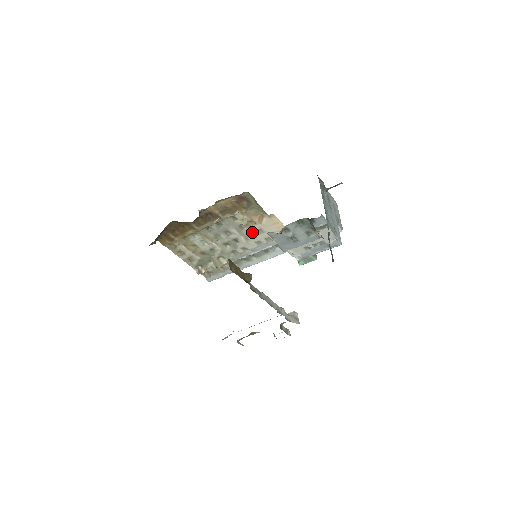
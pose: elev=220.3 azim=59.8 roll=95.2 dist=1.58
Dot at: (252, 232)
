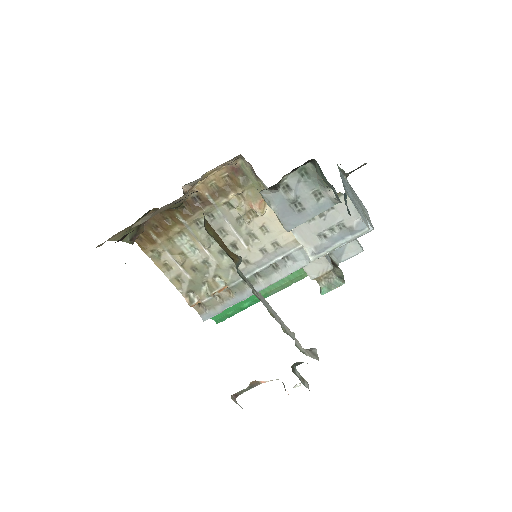
Dot at: (254, 231)
